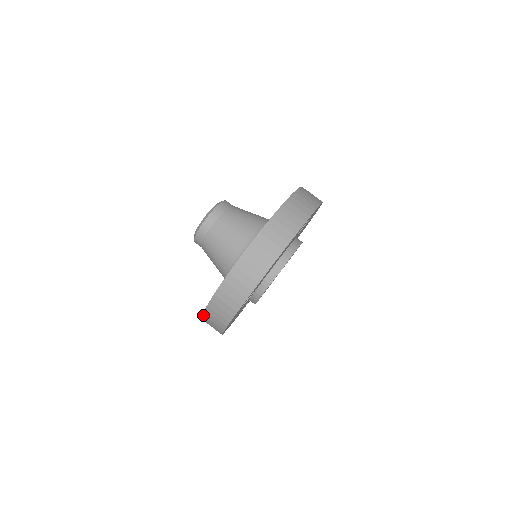
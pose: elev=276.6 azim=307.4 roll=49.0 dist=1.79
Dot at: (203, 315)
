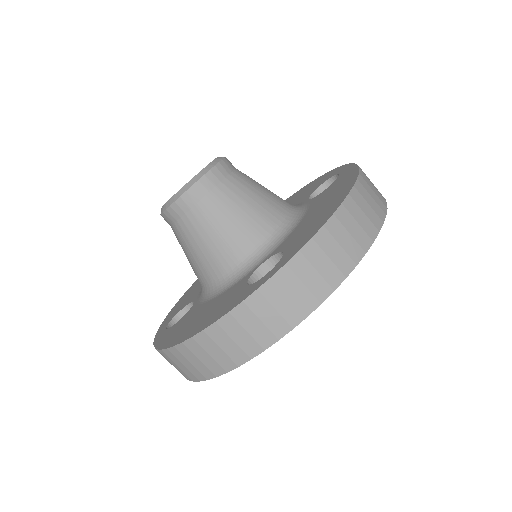
Dot at: (210, 327)
